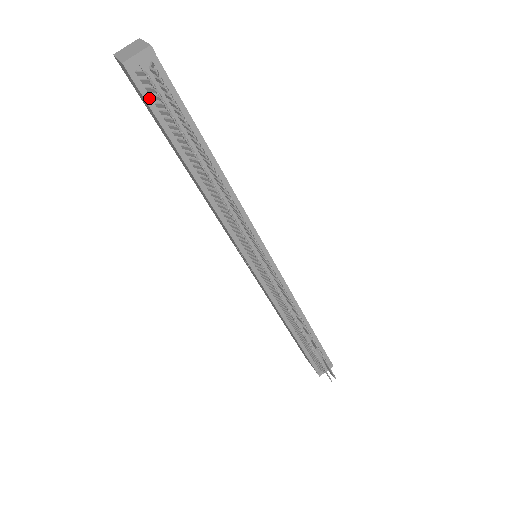
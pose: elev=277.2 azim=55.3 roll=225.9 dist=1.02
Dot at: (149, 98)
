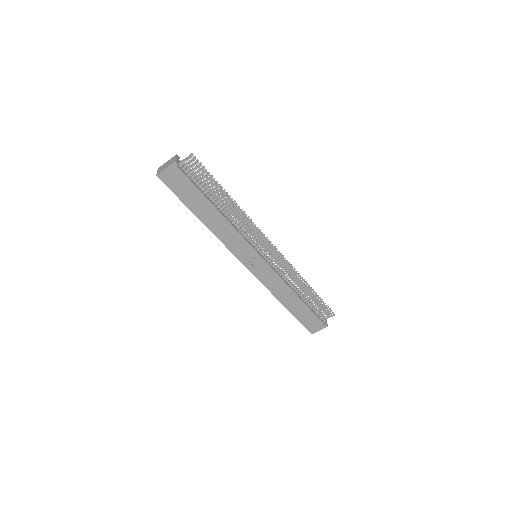
Dot at: (187, 176)
